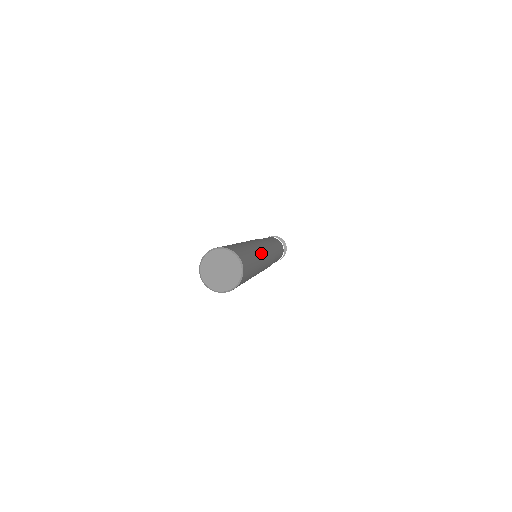
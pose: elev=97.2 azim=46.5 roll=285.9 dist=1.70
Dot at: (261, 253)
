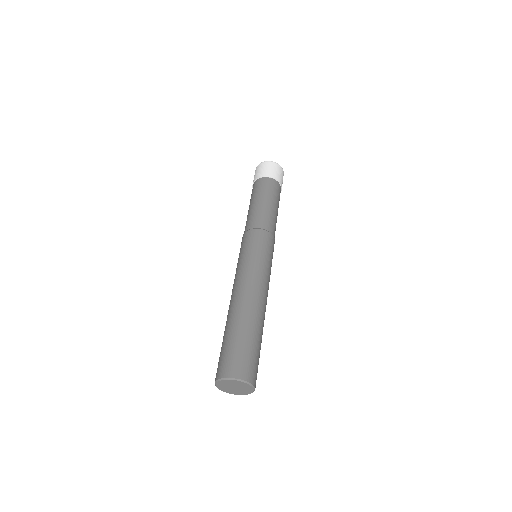
Dot at: (261, 296)
